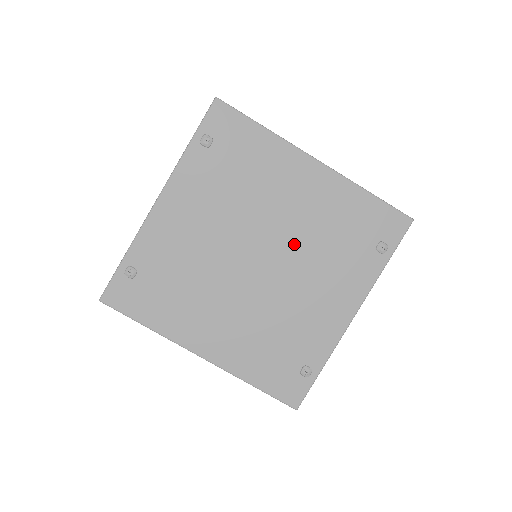
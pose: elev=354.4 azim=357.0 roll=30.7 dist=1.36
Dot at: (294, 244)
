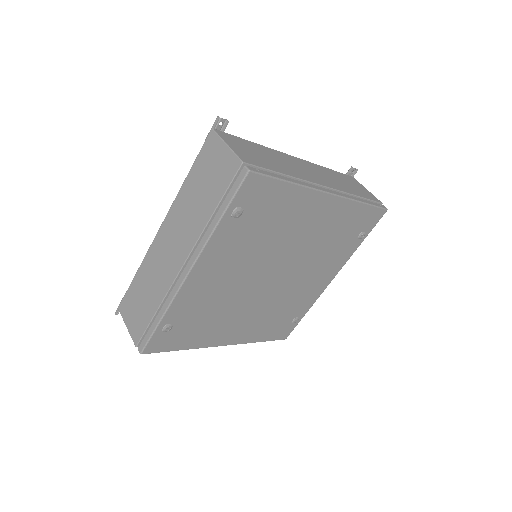
Dot at: (301, 257)
